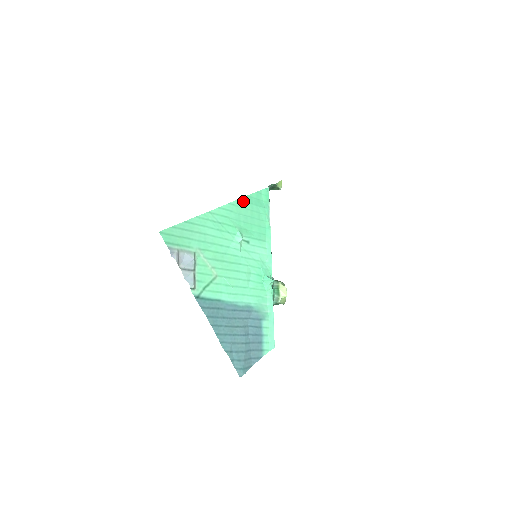
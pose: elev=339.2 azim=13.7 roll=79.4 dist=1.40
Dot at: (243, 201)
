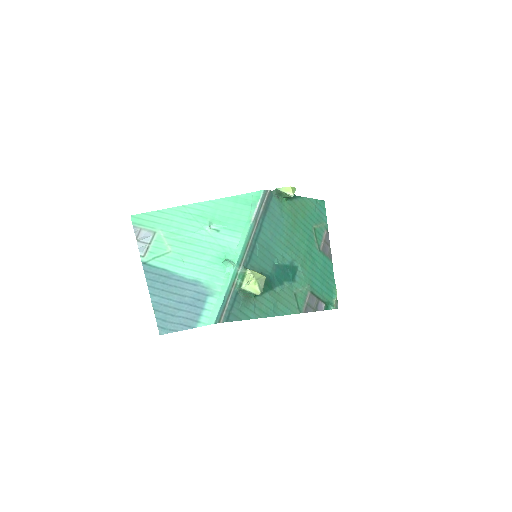
Dot at: (226, 200)
